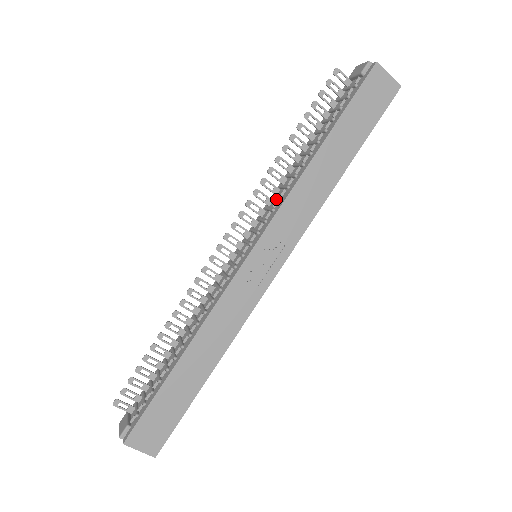
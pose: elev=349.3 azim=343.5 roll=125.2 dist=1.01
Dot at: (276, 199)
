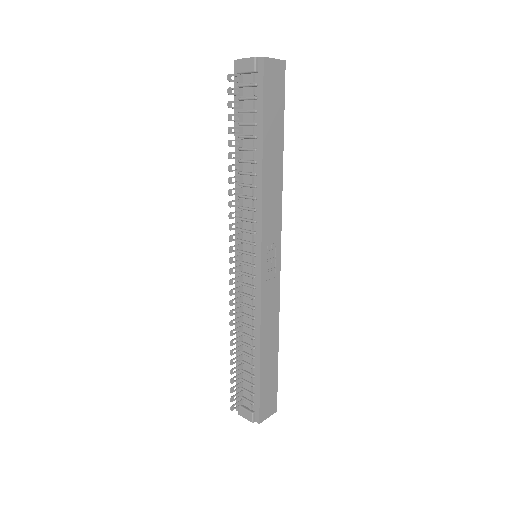
Dot at: (248, 210)
